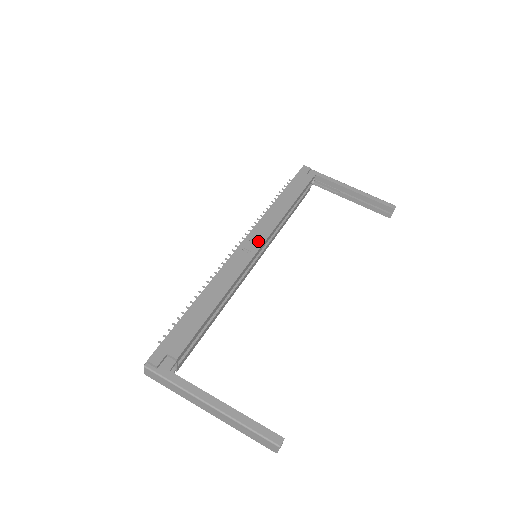
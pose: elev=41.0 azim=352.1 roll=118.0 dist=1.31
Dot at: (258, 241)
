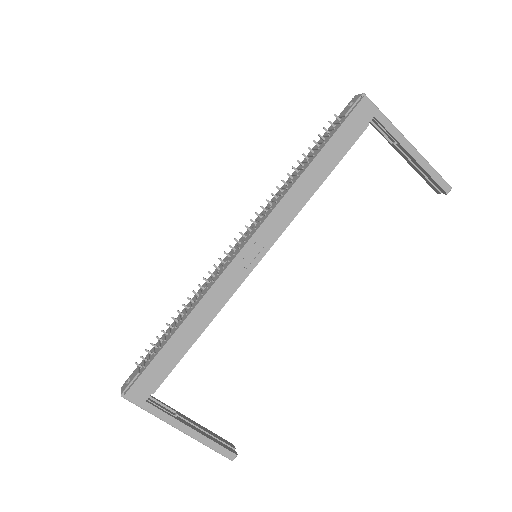
Dot at: (263, 246)
